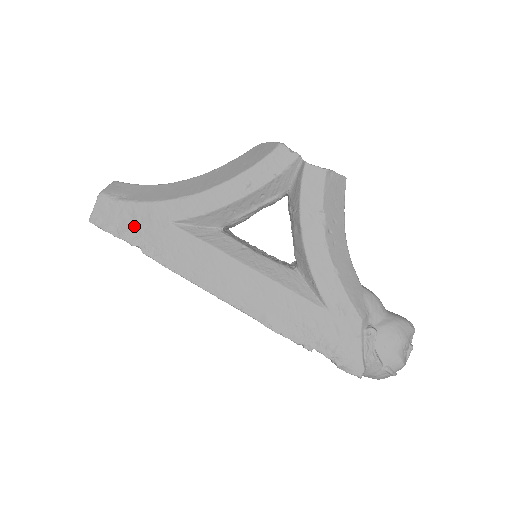
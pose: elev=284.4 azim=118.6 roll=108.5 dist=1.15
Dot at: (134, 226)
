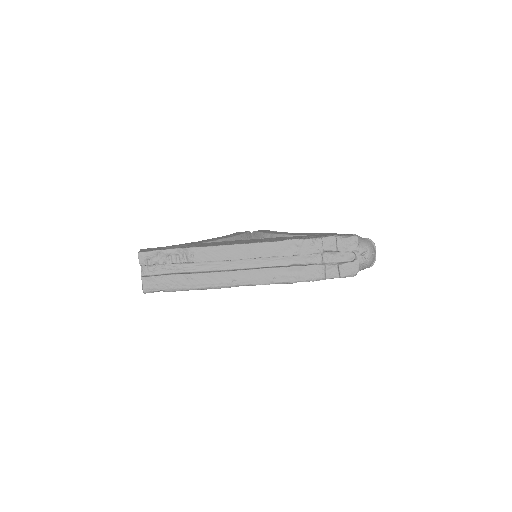
Dot at: occluded
